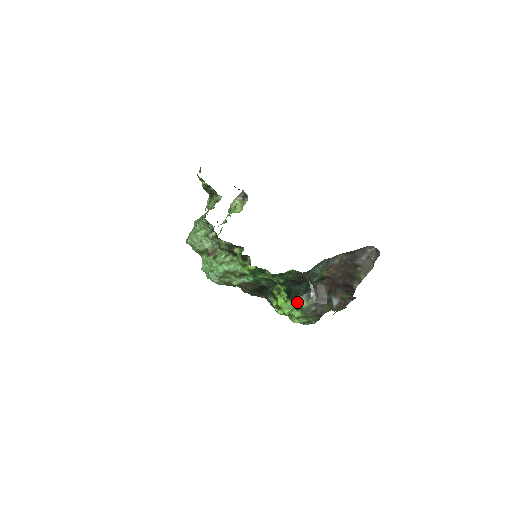
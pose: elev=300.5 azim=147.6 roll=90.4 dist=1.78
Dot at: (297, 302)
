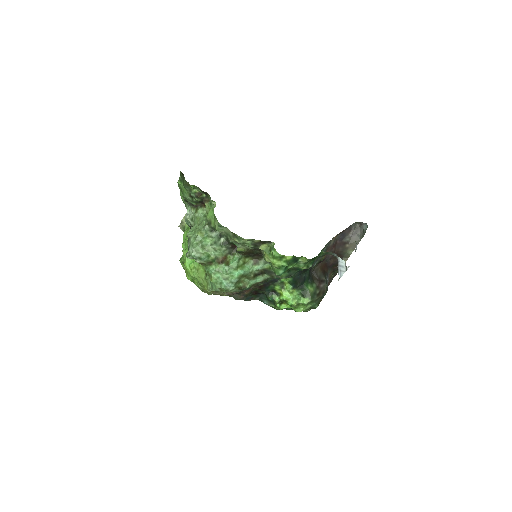
Dot at: (304, 290)
